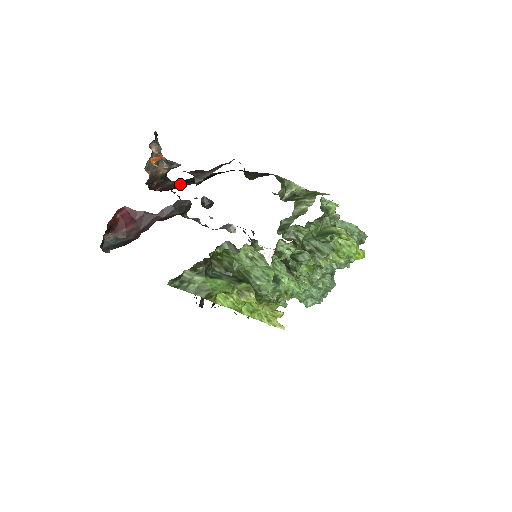
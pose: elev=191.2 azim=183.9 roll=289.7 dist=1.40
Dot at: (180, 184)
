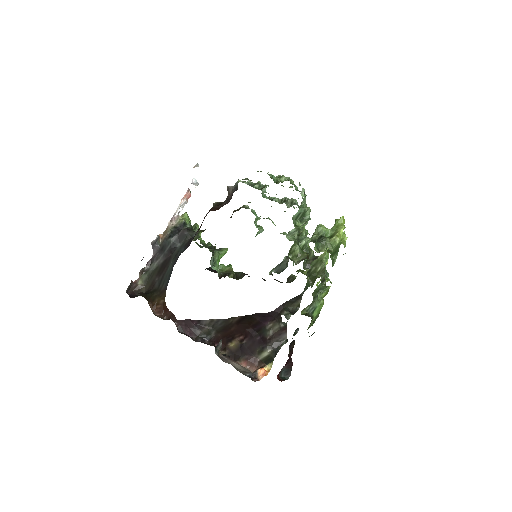
Dot at: (222, 332)
